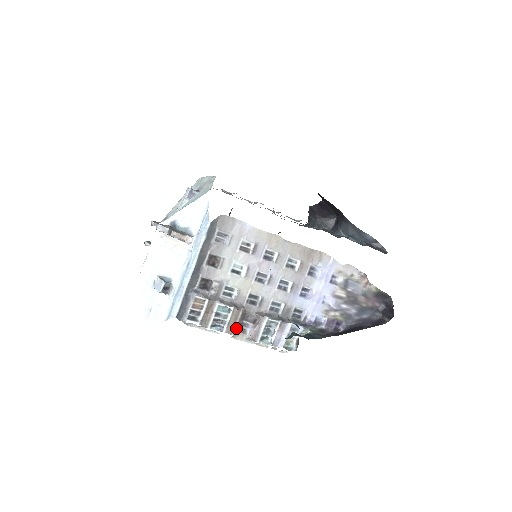
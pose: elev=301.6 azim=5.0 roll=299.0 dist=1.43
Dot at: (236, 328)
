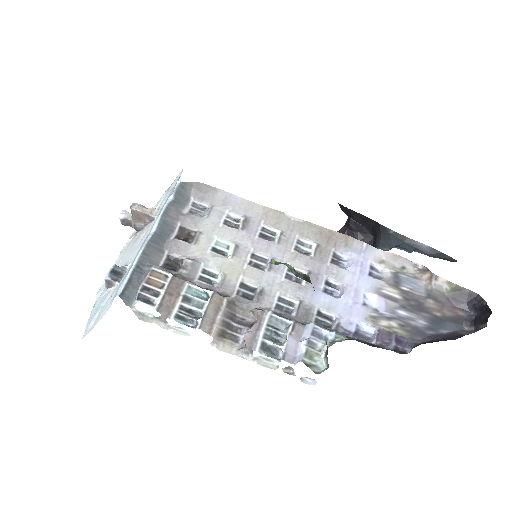
Dot at: (219, 327)
